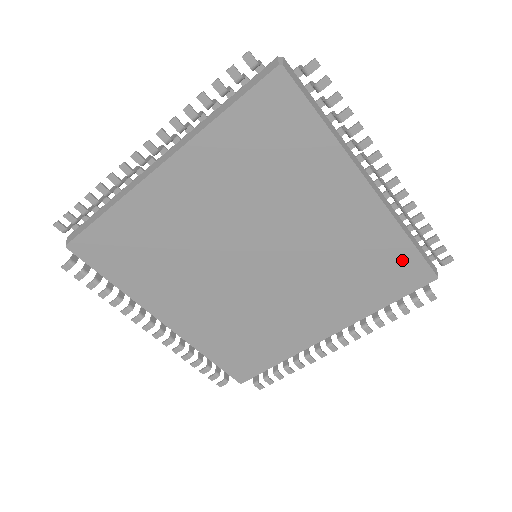
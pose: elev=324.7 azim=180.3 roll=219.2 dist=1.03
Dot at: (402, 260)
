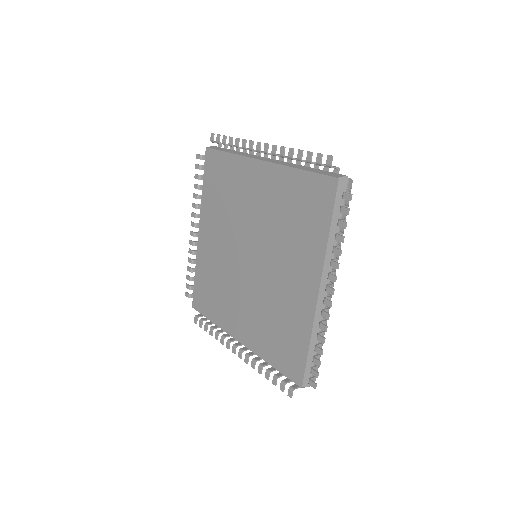
Dot at: (308, 187)
